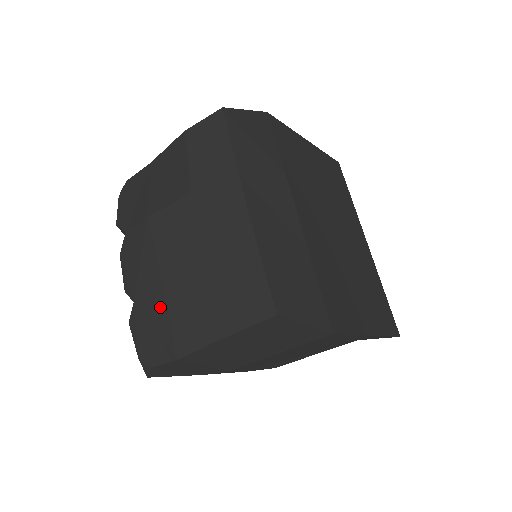
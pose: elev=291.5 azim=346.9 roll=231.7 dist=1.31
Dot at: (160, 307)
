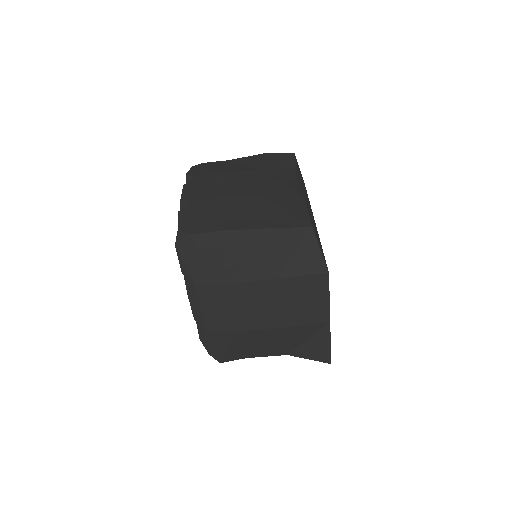
Dot at: (217, 206)
